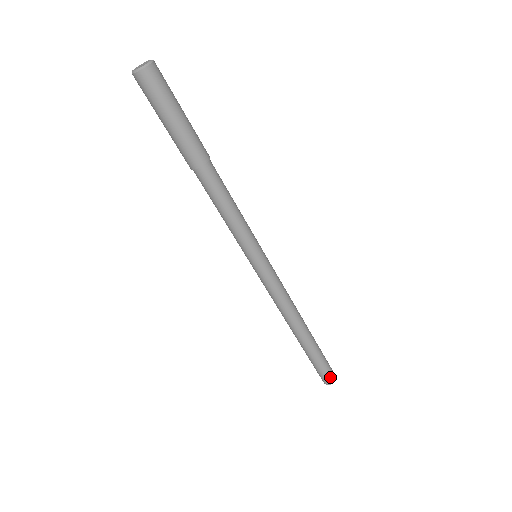
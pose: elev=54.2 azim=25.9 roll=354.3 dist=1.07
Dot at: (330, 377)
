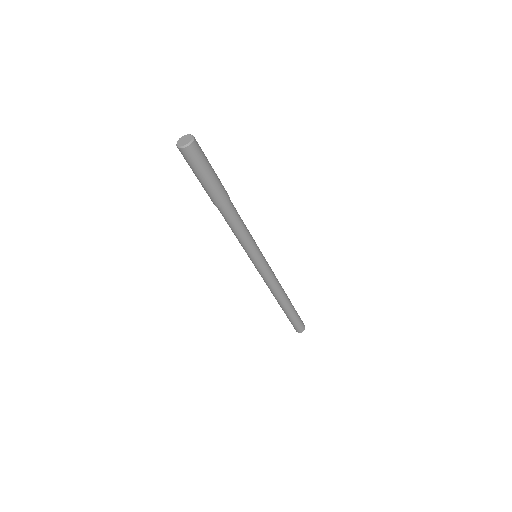
Dot at: (303, 326)
